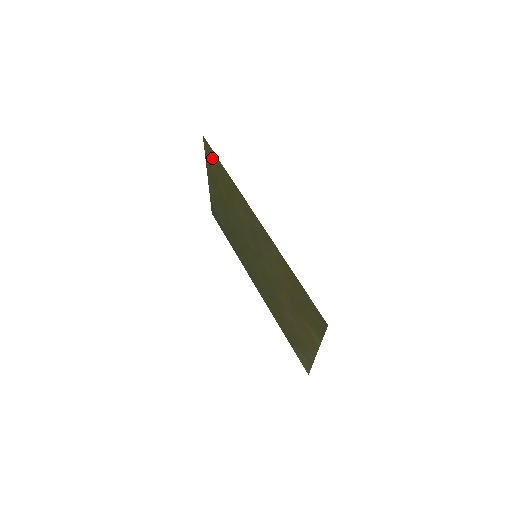
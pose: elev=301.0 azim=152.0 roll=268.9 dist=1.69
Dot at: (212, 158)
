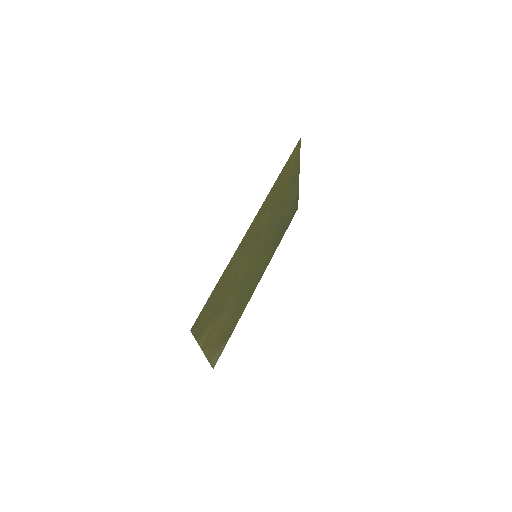
Dot at: (293, 160)
